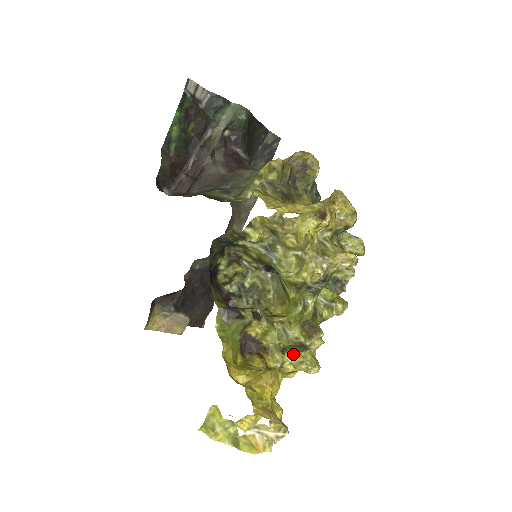
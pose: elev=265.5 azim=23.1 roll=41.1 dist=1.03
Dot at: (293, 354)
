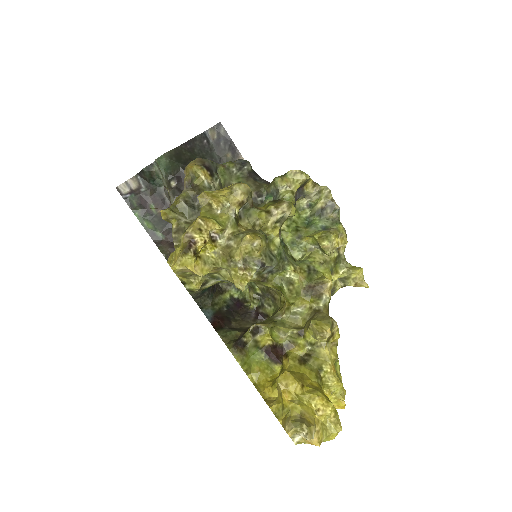
Dot at: (307, 331)
